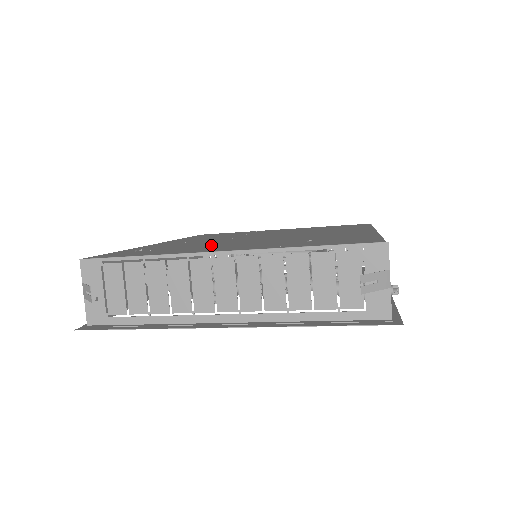
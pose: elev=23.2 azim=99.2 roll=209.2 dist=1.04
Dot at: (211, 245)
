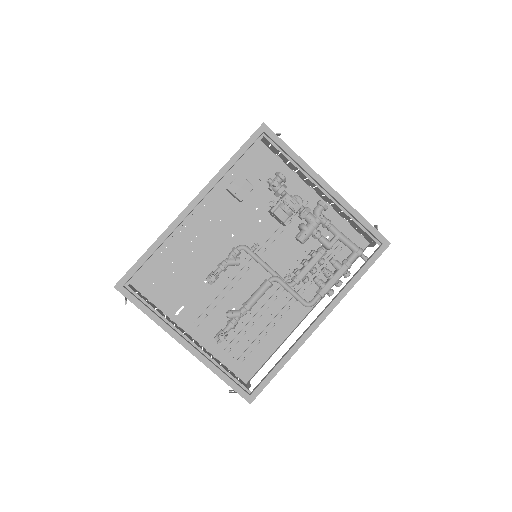
Dot at: occluded
